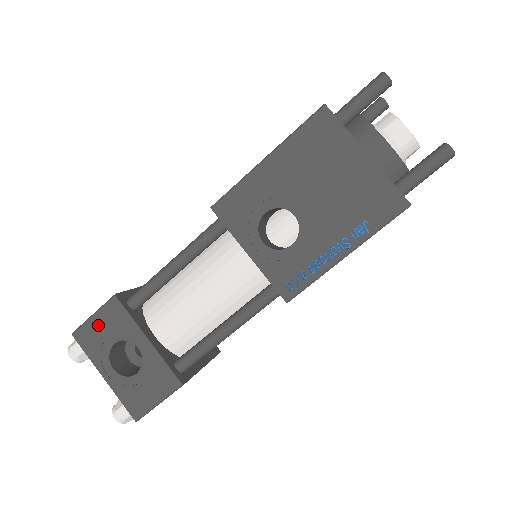
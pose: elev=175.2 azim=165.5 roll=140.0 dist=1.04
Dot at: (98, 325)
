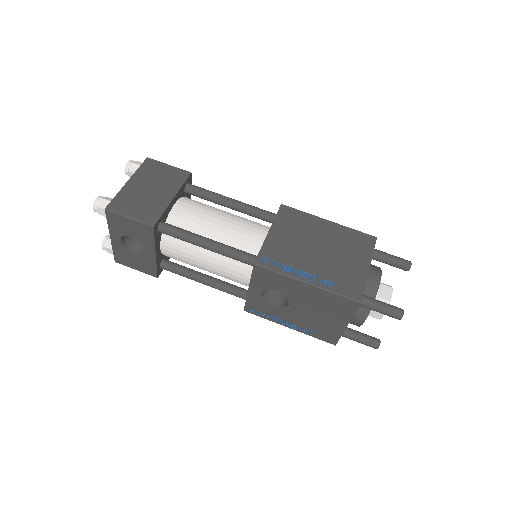
Dot at: (128, 224)
